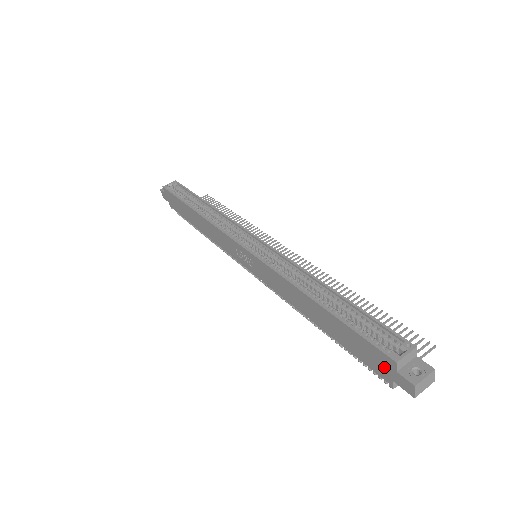
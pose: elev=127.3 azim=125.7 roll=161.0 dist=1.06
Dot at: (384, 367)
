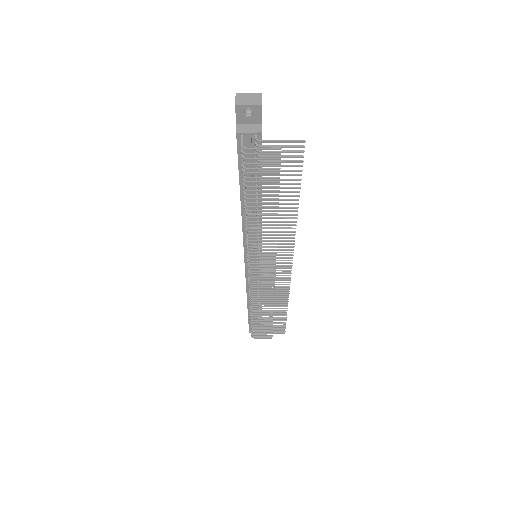
Dot at: occluded
